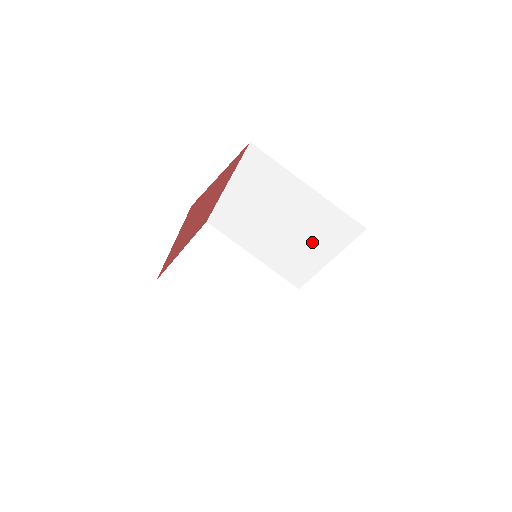
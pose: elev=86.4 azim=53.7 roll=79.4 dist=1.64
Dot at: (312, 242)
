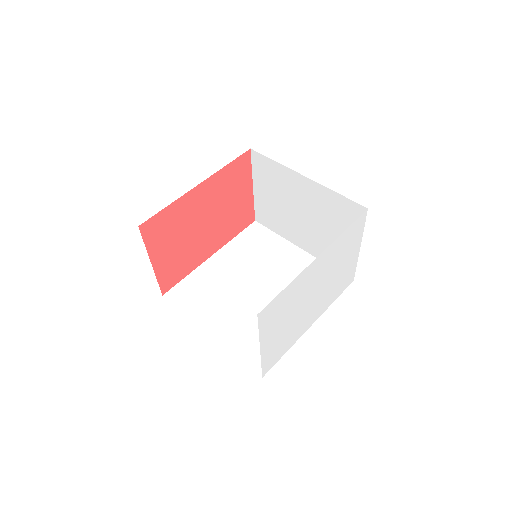
Dot at: occluded
